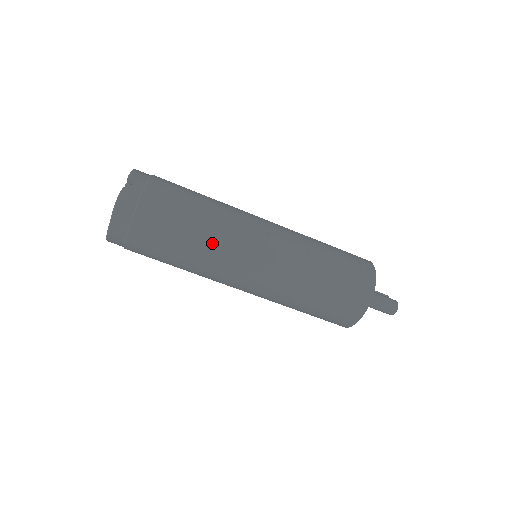
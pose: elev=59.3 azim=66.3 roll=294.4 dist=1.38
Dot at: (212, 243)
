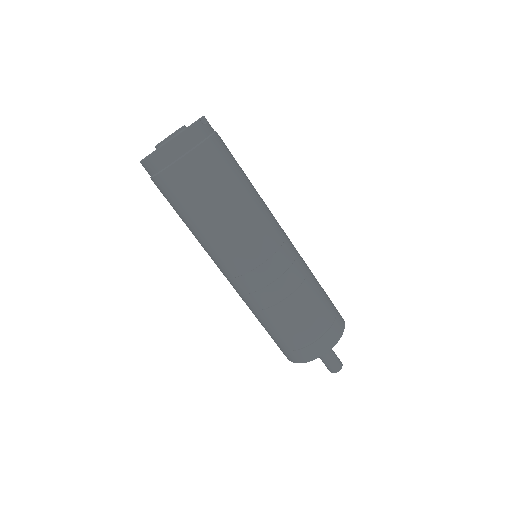
Dot at: (246, 213)
